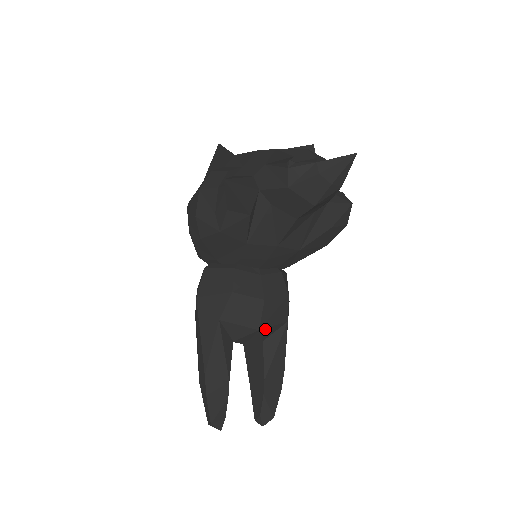
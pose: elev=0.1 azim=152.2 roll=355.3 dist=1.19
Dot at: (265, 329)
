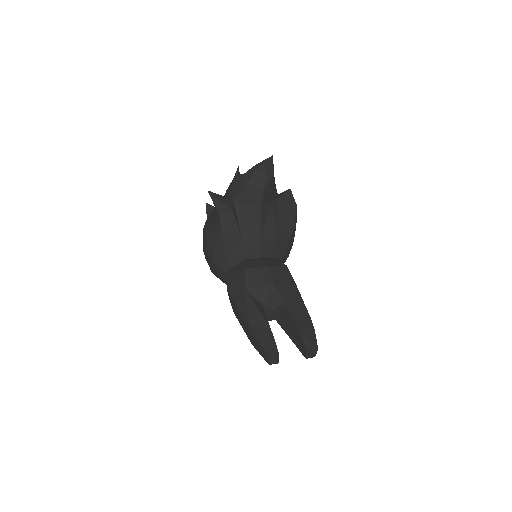
Dot at: (279, 287)
